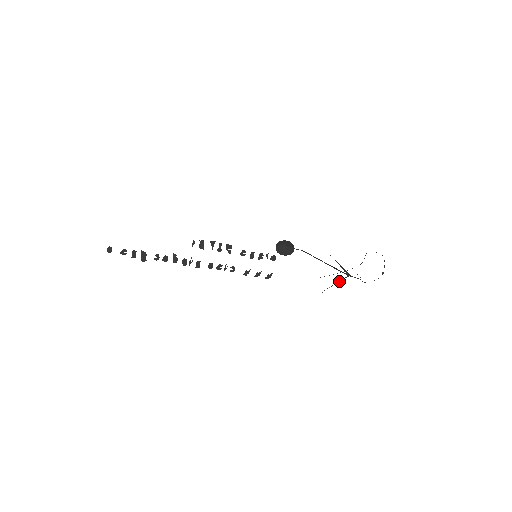
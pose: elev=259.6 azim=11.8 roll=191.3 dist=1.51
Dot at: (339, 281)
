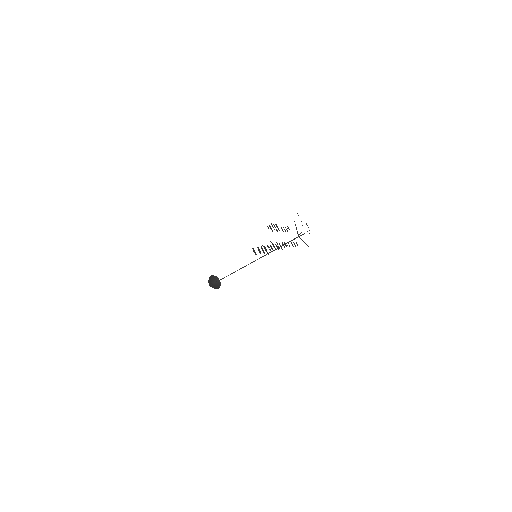
Dot at: (302, 240)
